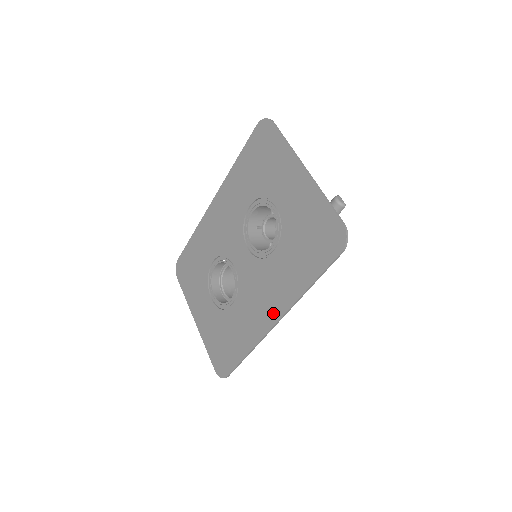
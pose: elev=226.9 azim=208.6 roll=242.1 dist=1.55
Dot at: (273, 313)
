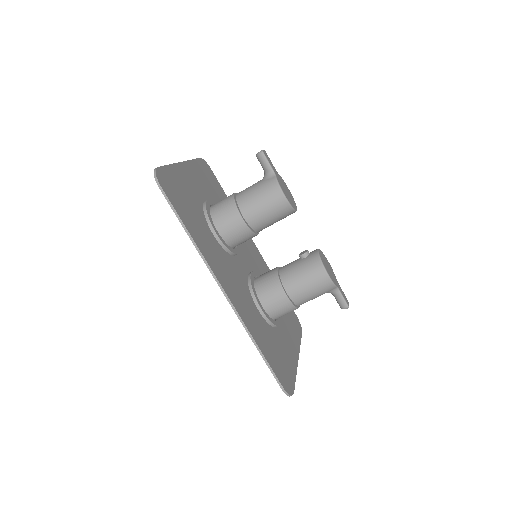
Dot at: (223, 285)
